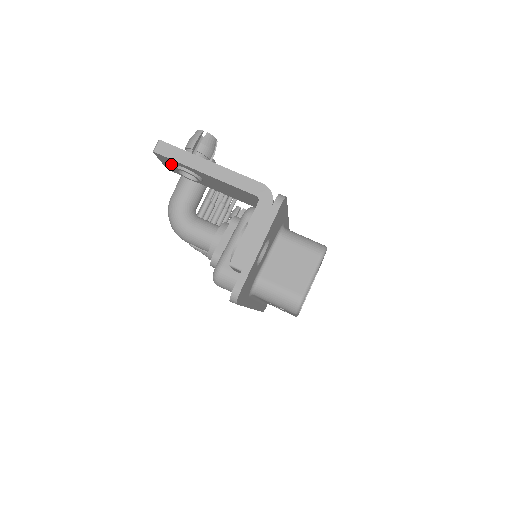
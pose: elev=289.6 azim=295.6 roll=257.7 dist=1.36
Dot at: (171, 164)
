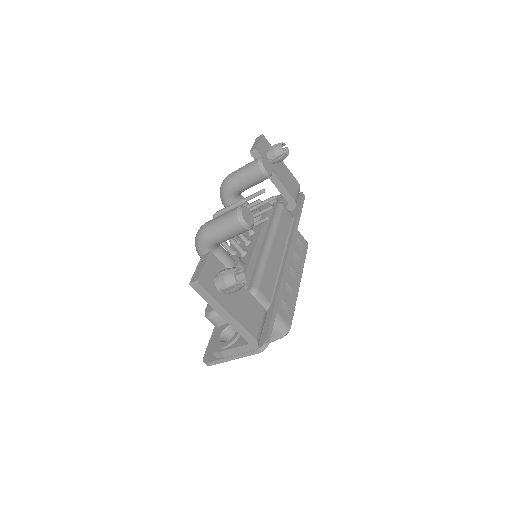
Dot at: occluded
